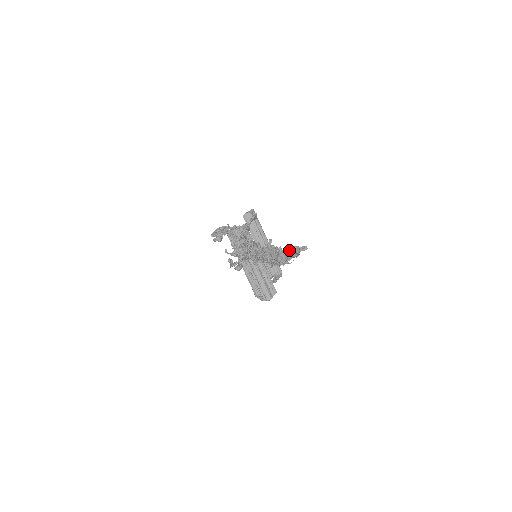
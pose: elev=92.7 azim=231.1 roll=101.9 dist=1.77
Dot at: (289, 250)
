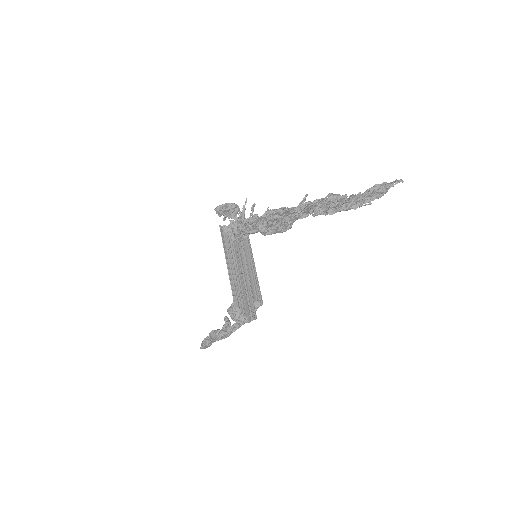
Dot at: (375, 186)
